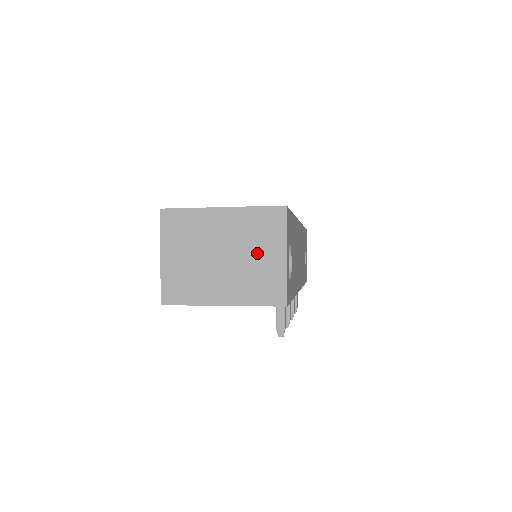
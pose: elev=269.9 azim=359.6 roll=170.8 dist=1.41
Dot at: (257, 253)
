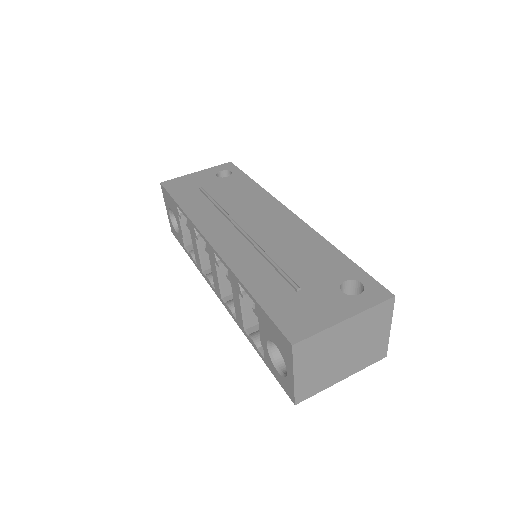
Dot at: (370, 337)
